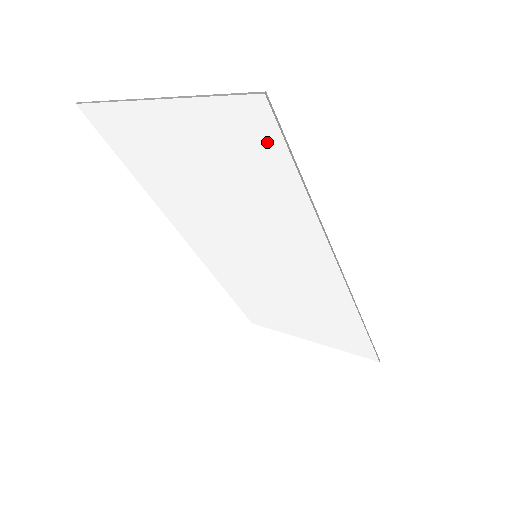
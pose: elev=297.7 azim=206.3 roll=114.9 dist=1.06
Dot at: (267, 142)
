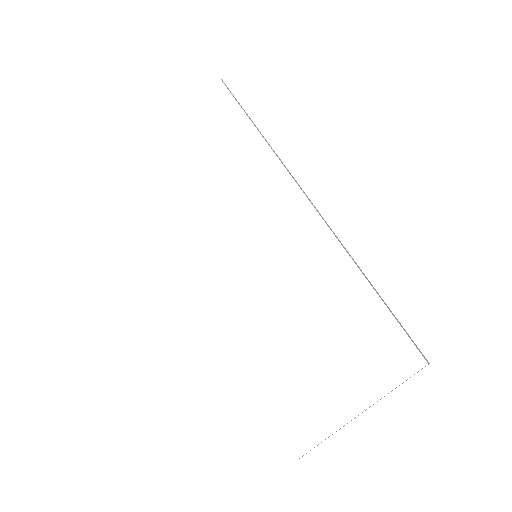
Dot at: (228, 109)
